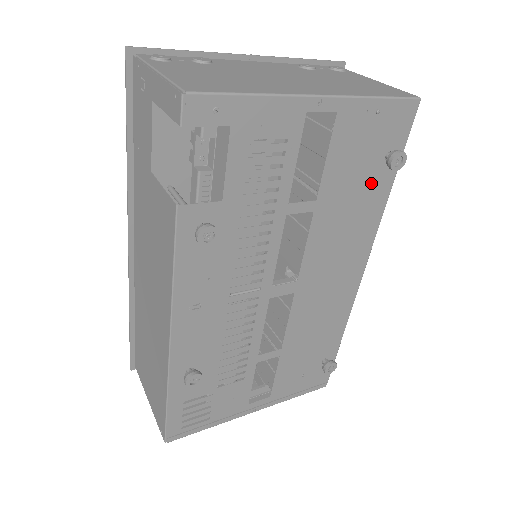
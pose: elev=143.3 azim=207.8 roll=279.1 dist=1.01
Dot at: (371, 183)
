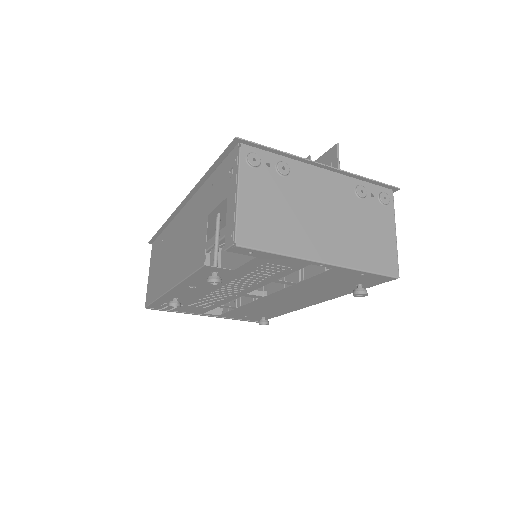
Dot at: (340, 288)
